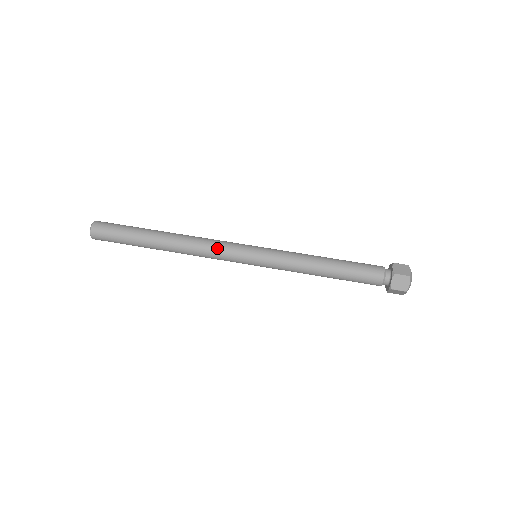
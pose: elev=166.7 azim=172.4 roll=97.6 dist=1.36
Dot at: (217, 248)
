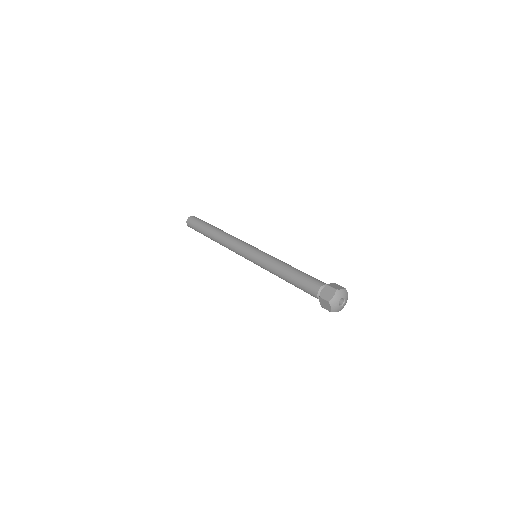
Dot at: (237, 242)
